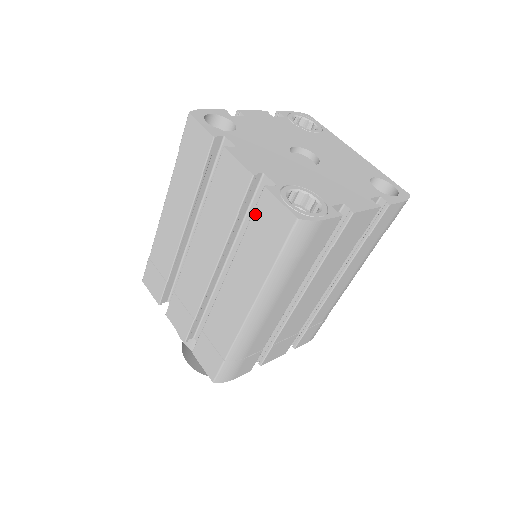
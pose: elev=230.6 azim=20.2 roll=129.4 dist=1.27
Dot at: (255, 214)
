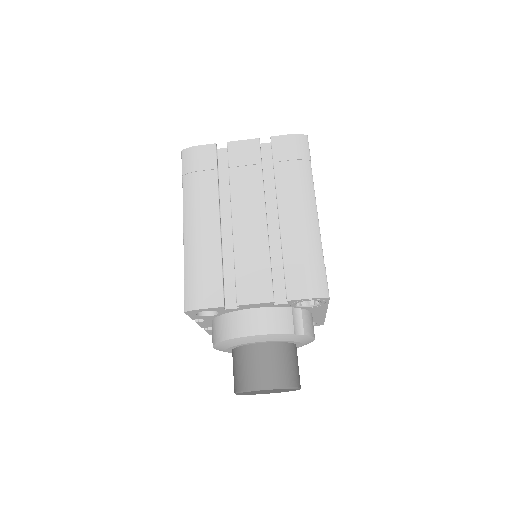
Dot at: occluded
